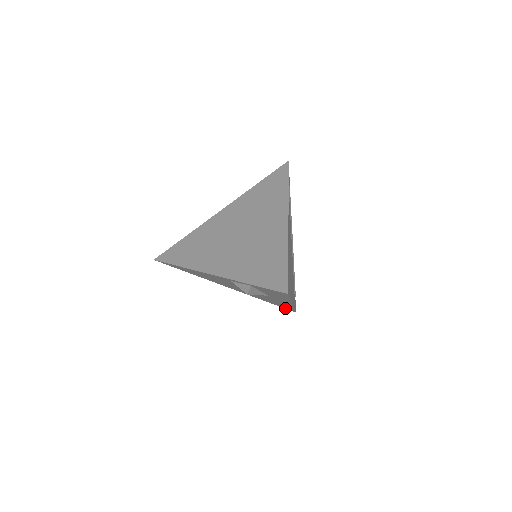
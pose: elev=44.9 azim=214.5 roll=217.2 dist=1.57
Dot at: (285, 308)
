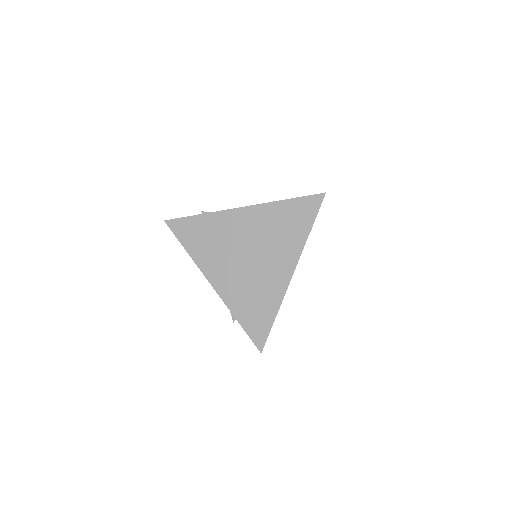
Dot at: occluded
